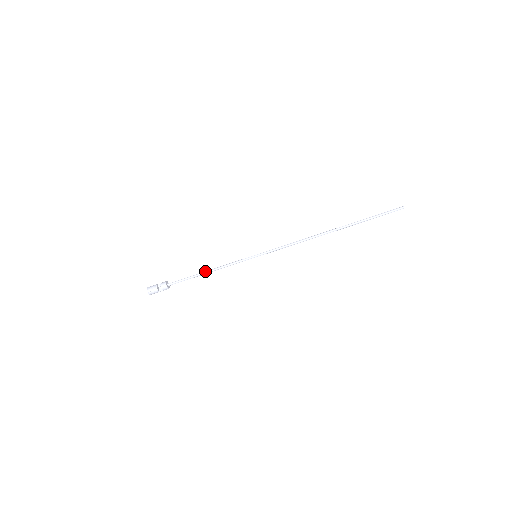
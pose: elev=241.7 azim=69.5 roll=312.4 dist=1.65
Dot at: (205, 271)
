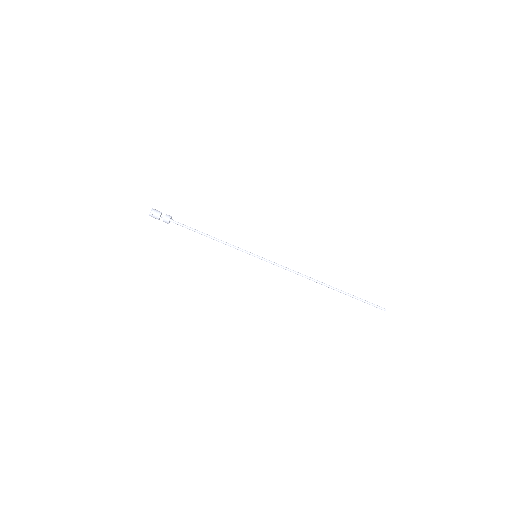
Dot at: (208, 235)
